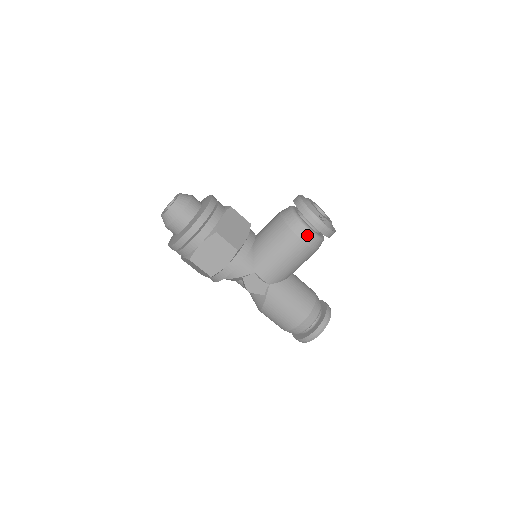
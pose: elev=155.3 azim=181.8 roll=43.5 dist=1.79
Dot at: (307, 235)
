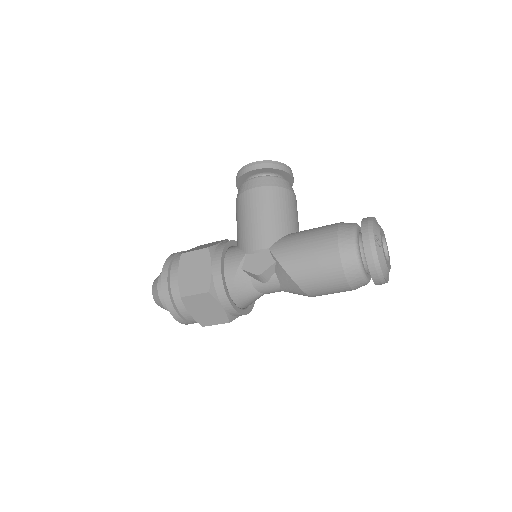
Dot at: (253, 182)
